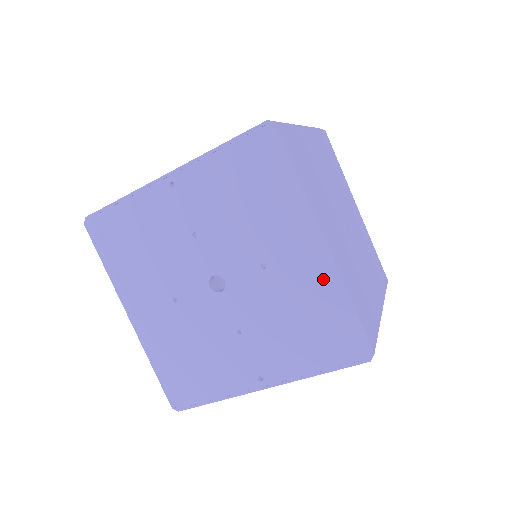
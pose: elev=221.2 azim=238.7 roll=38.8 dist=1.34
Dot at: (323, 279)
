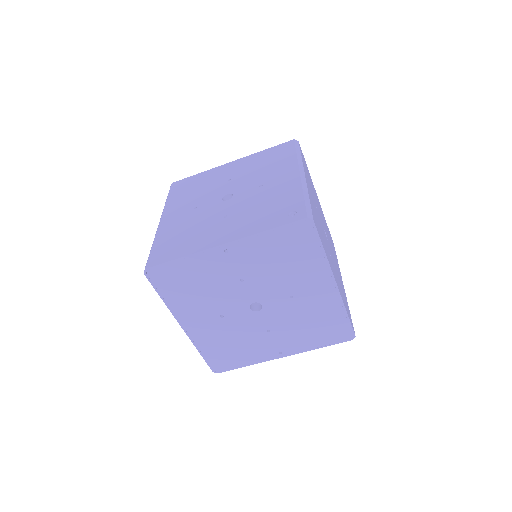
Dot at: (331, 303)
